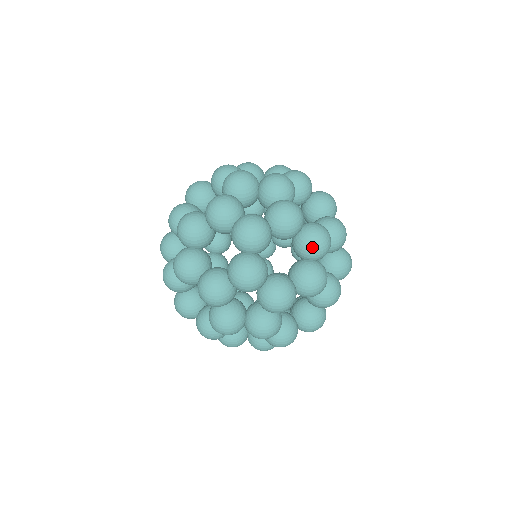
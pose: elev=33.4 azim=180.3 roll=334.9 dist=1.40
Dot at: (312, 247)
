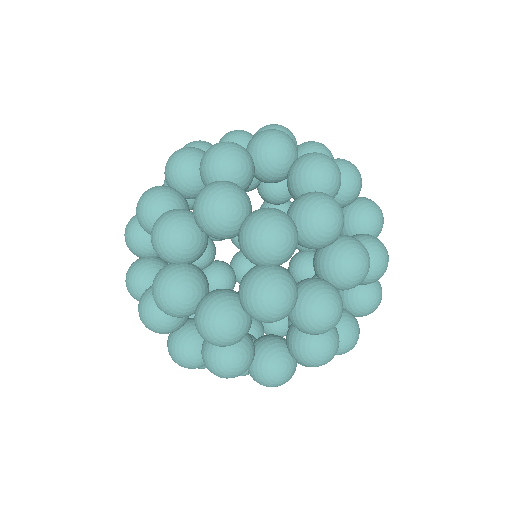
Dot at: (377, 279)
